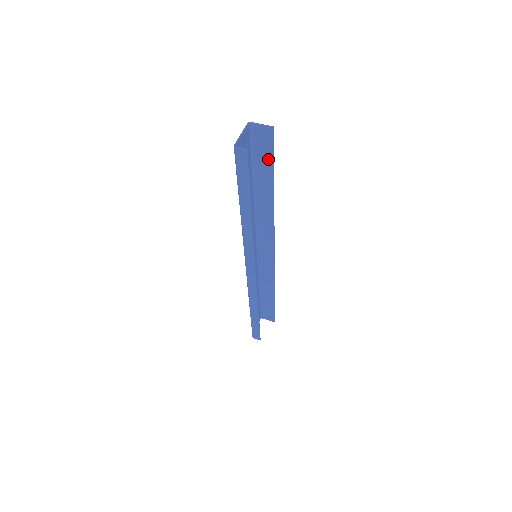
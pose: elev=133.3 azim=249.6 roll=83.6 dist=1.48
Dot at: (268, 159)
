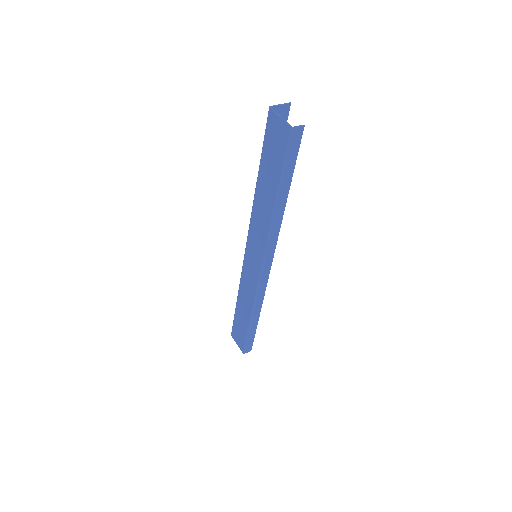
Dot at: occluded
